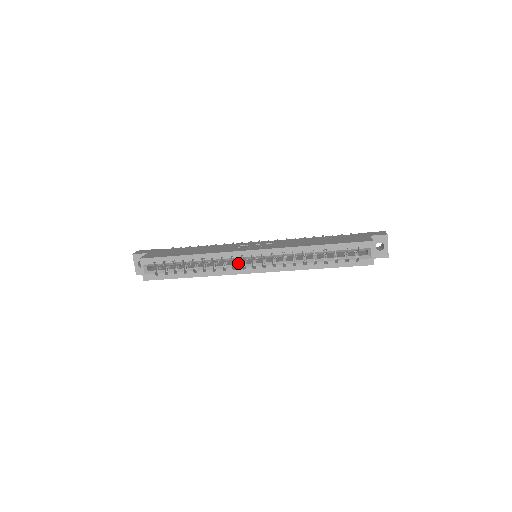
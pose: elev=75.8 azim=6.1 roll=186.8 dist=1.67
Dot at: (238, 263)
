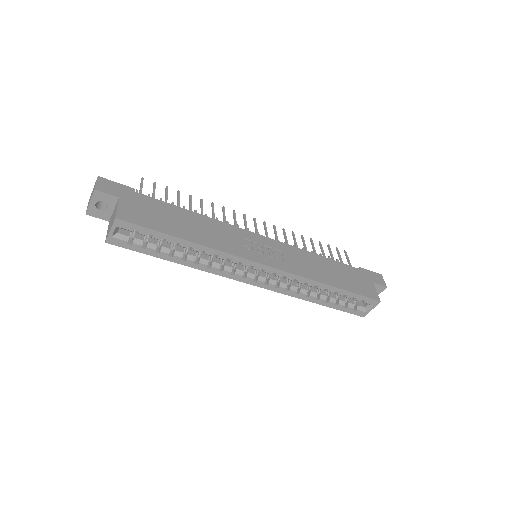
Dot at: (238, 266)
